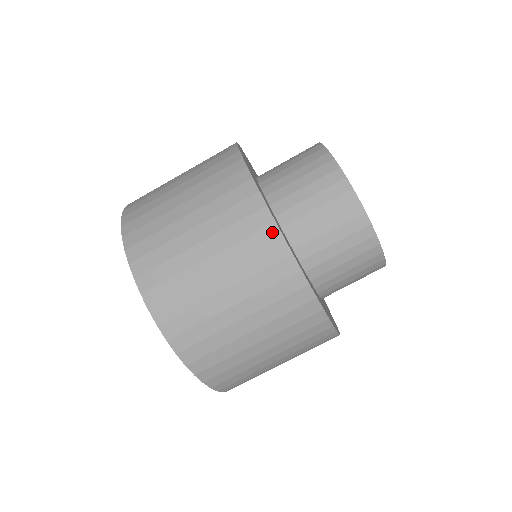
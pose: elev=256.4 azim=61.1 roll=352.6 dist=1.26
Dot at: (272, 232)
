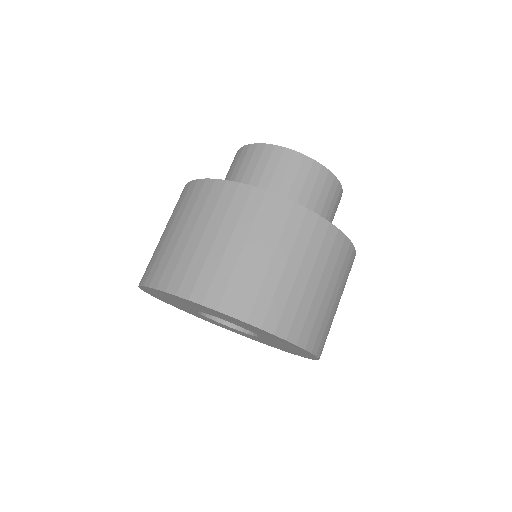
Dot at: (187, 187)
